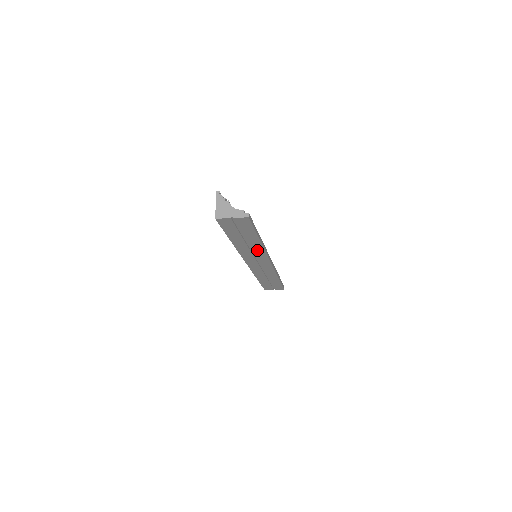
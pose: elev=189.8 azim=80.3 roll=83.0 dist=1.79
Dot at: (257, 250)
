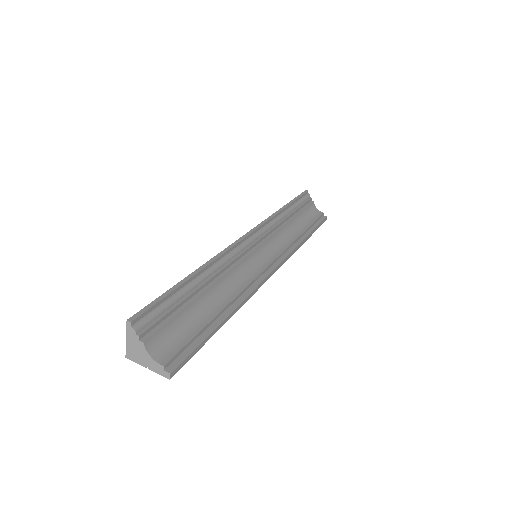
Dot at: occluded
